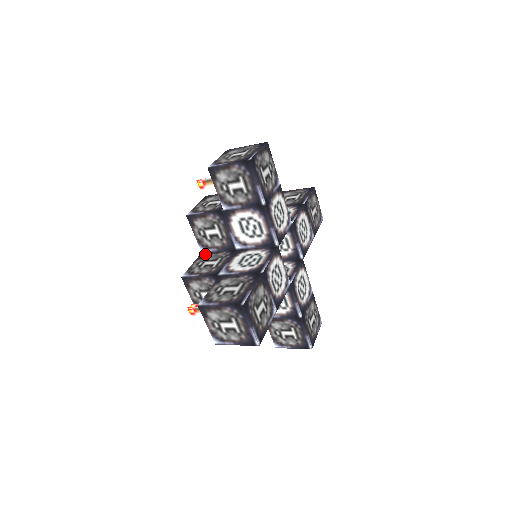
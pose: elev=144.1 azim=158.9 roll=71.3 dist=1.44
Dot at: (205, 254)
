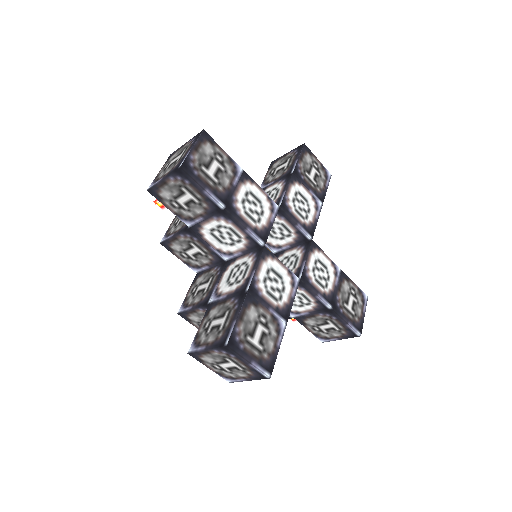
Dot at: (199, 275)
